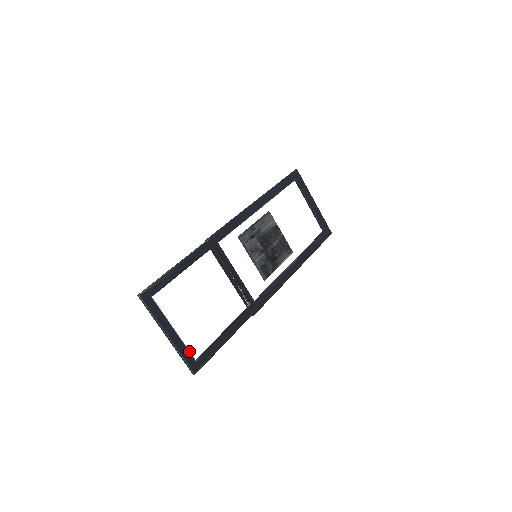
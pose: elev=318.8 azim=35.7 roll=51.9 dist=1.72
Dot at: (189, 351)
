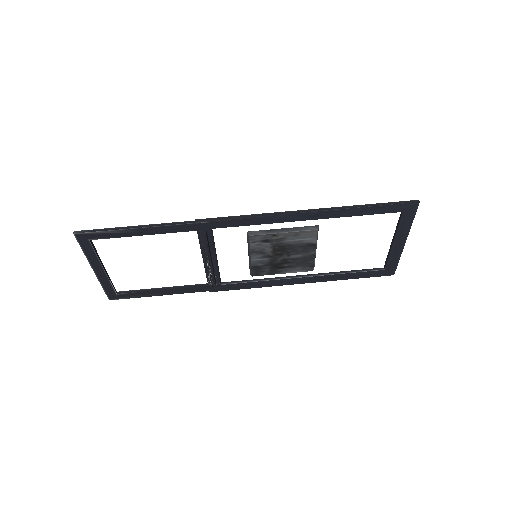
Dot at: (113, 286)
